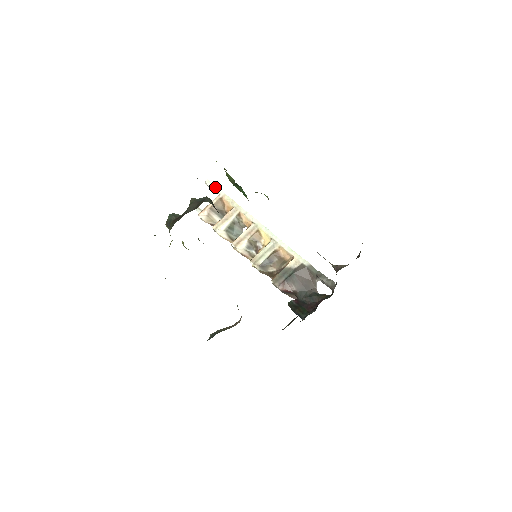
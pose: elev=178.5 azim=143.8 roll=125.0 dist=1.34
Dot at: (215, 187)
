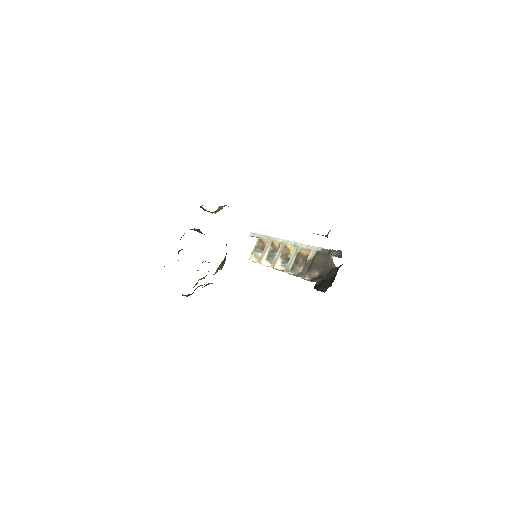
Dot at: (255, 234)
